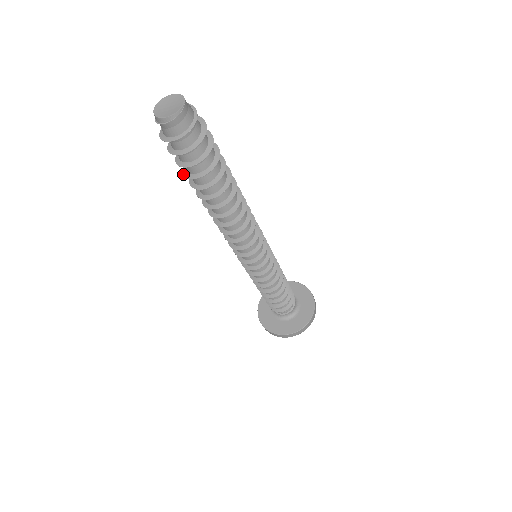
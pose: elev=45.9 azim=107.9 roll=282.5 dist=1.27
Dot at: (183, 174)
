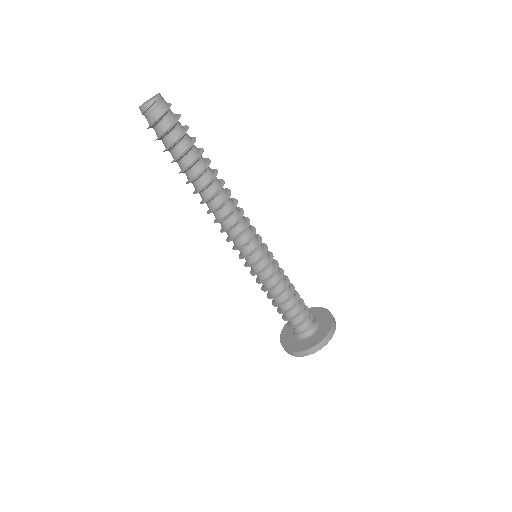
Dot at: occluded
